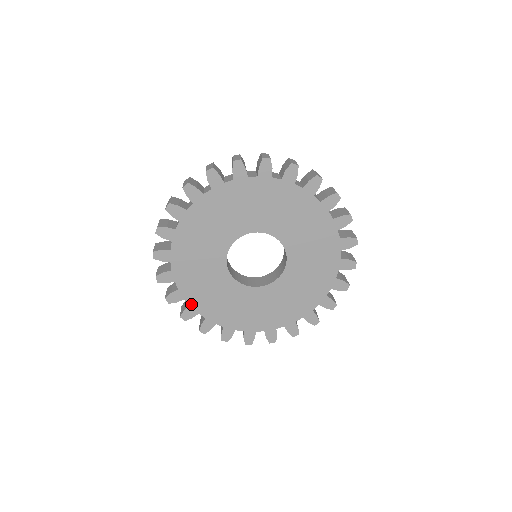
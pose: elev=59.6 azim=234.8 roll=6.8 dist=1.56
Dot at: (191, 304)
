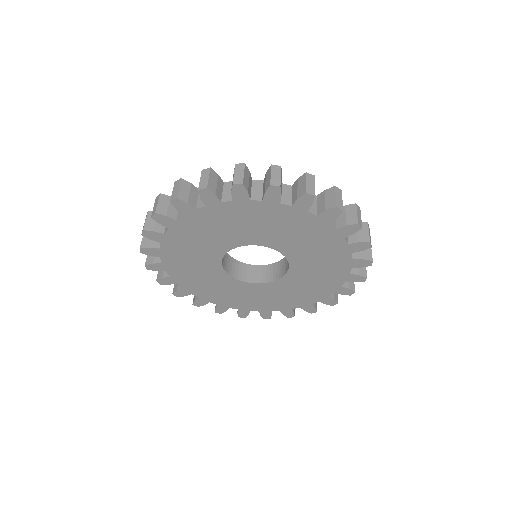
Dot at: (258, 310)
